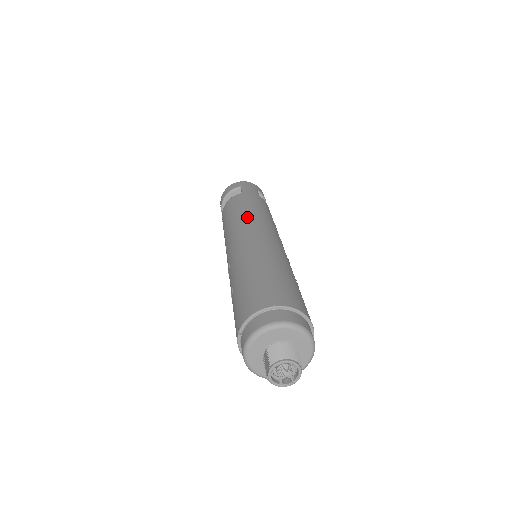
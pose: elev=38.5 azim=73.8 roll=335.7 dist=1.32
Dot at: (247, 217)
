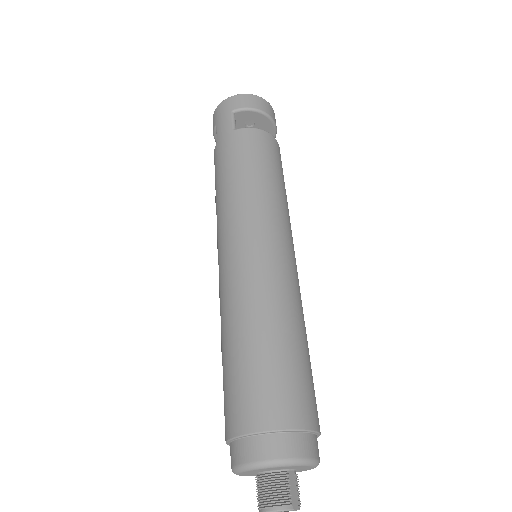
Dot at: (218, 215)
